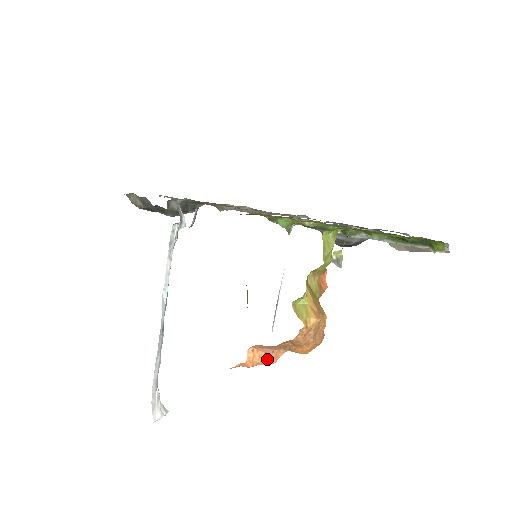
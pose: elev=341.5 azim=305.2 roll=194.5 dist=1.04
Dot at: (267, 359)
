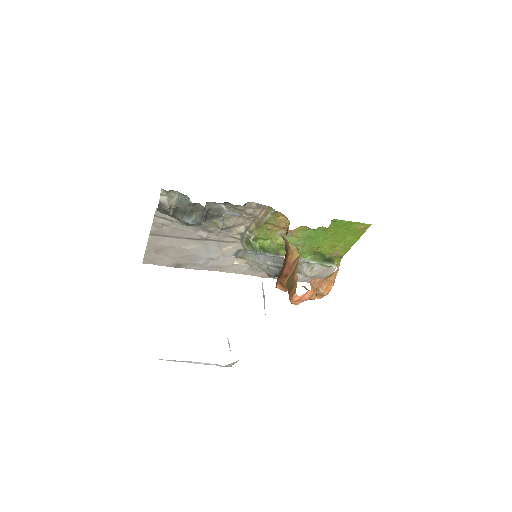
Dot at: (315, 293)
